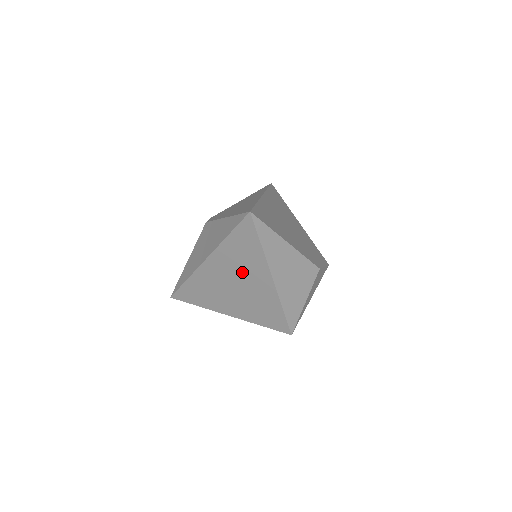
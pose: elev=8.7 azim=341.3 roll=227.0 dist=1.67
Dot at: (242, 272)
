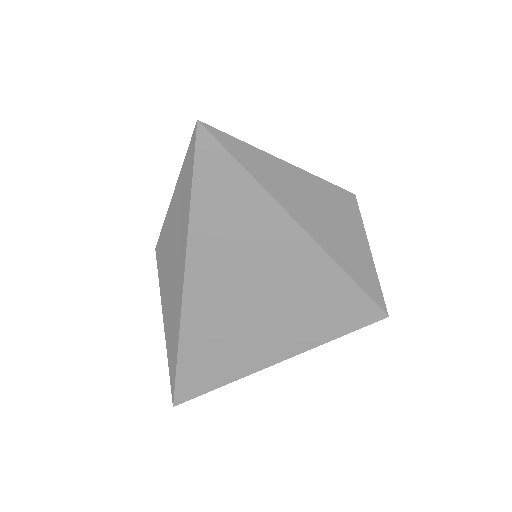
Dot at: (250, 258)
